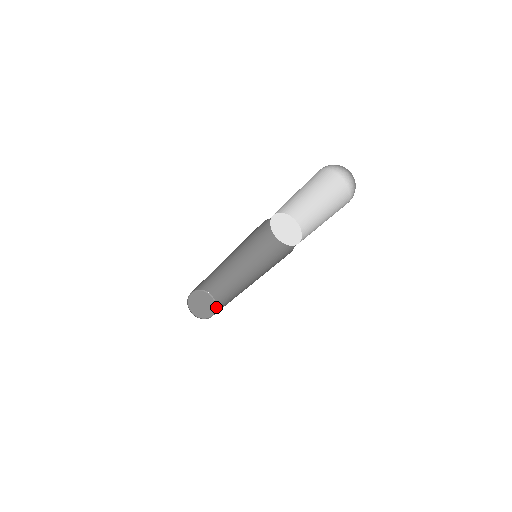
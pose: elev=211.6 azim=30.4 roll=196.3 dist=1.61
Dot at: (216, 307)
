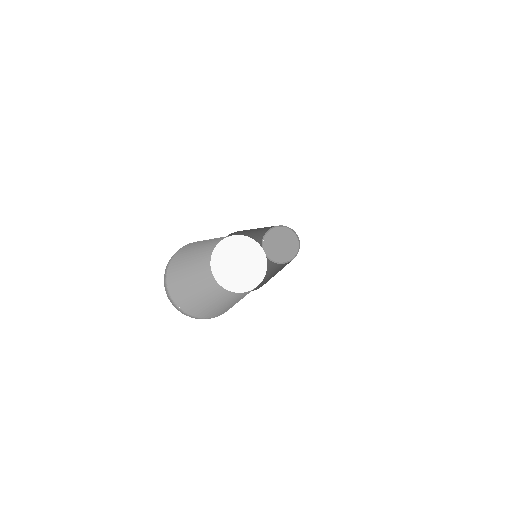
Dot at: (299, 243)
